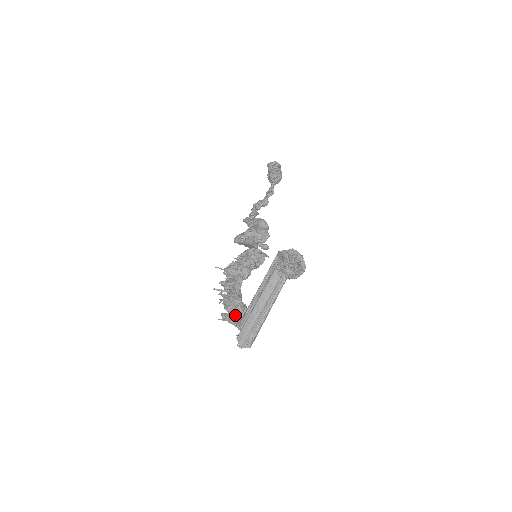
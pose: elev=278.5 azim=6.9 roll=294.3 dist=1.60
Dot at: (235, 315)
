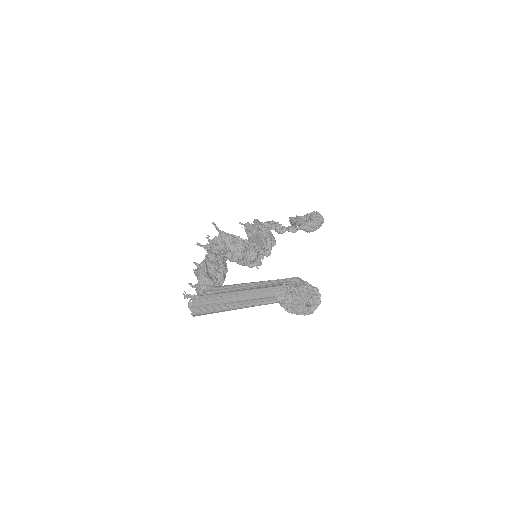
Dot at: (212, 276)
